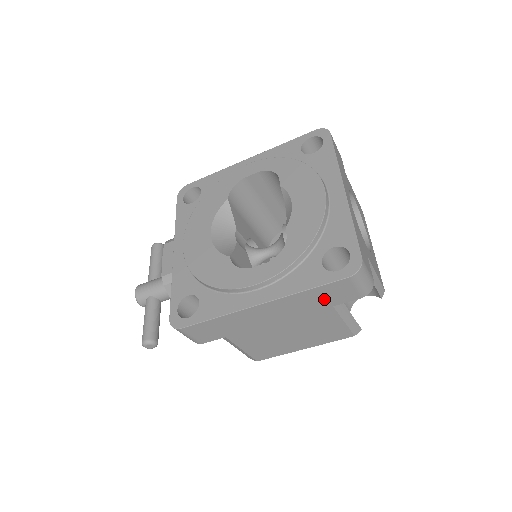
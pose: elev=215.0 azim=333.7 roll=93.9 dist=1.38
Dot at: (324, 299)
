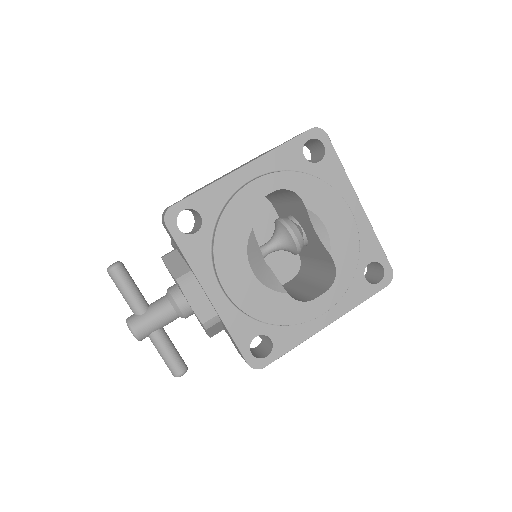
Dot at: occluded
